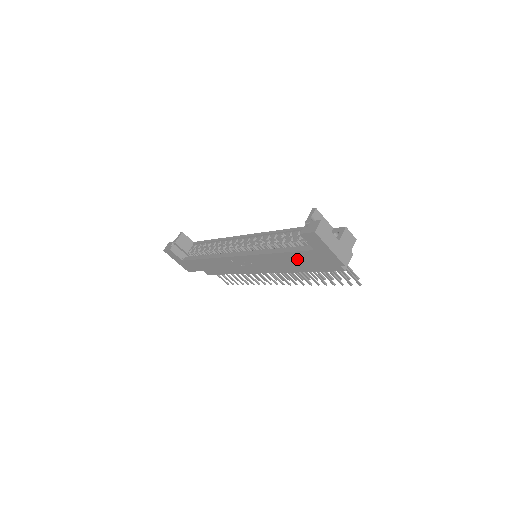
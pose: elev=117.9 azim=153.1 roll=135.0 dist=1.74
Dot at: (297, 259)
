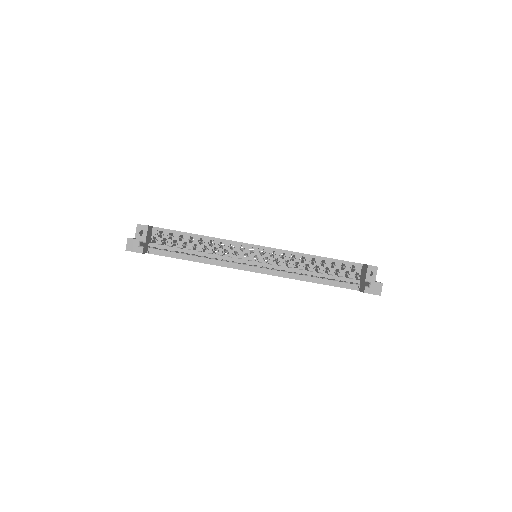
Dot at: occluded
